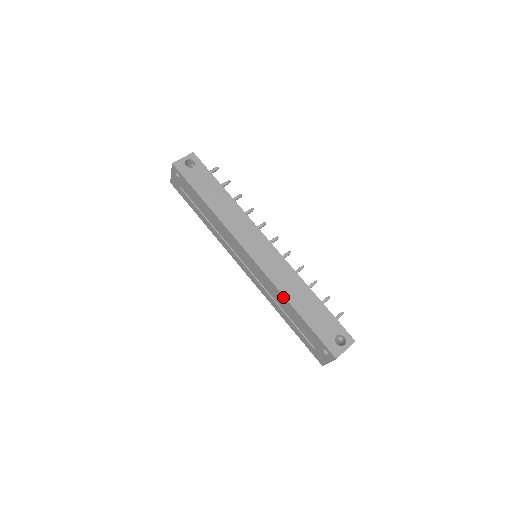
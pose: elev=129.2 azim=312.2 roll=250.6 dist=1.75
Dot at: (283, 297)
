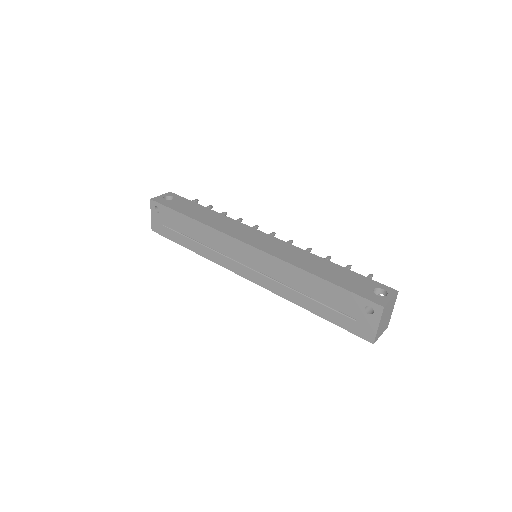
Dot at: (297, 269)
